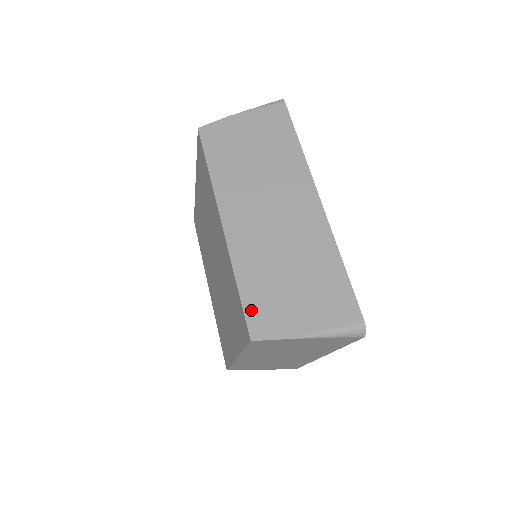
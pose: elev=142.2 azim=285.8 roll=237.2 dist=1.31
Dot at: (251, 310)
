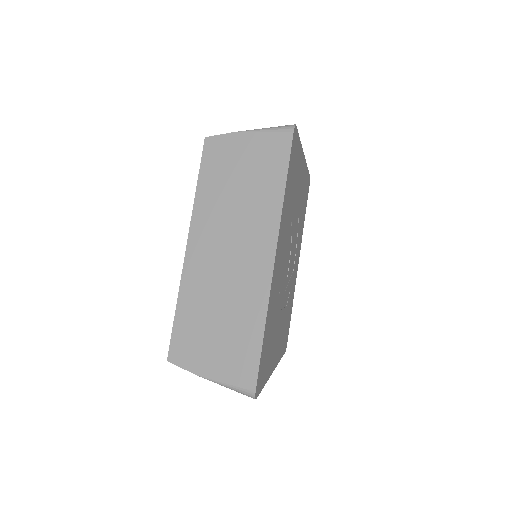
Dot at: (177, 336)
